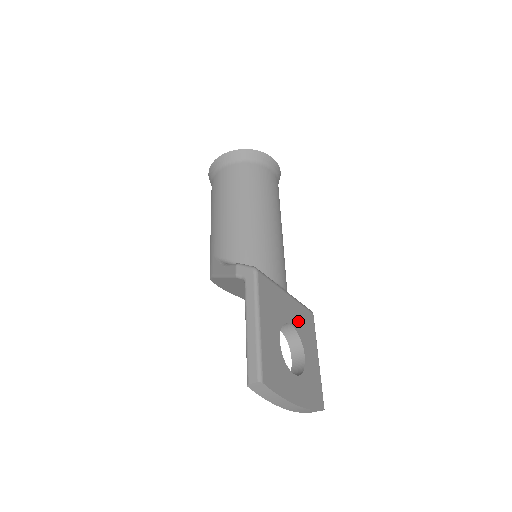
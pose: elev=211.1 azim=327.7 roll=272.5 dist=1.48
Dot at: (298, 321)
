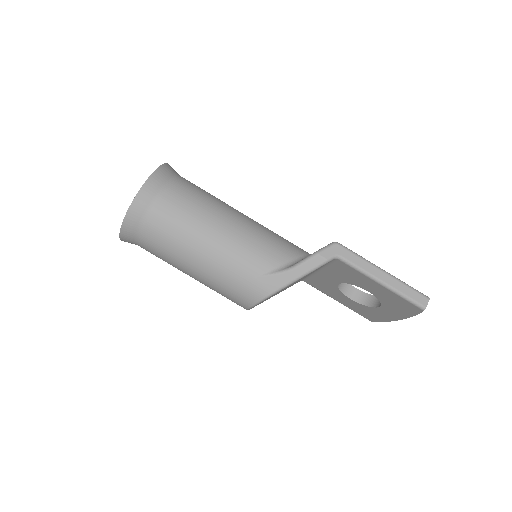
Dot at: occluded
